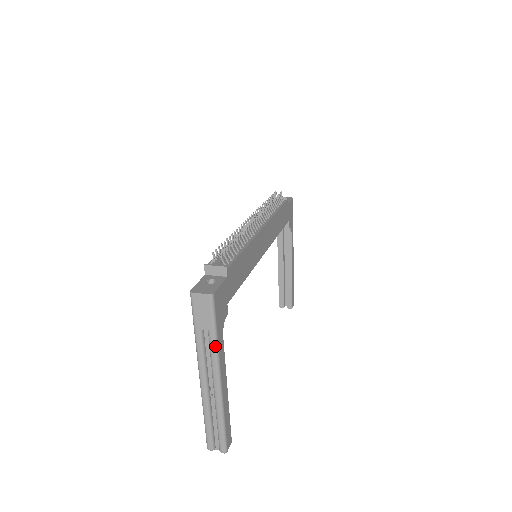
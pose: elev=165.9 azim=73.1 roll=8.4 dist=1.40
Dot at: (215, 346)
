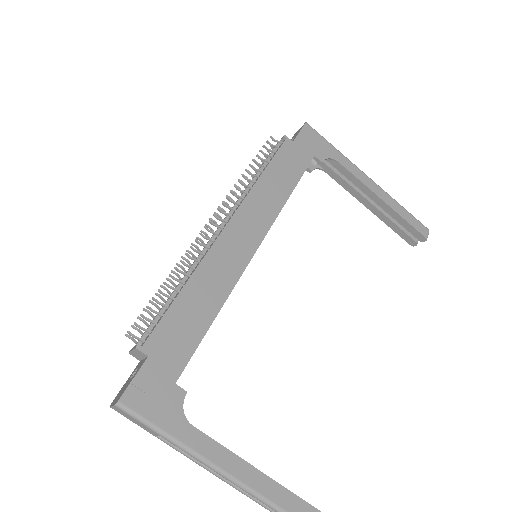
Dot at: (181, 448)
